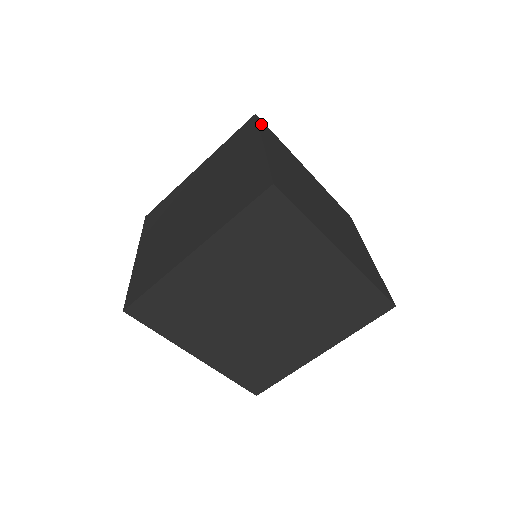
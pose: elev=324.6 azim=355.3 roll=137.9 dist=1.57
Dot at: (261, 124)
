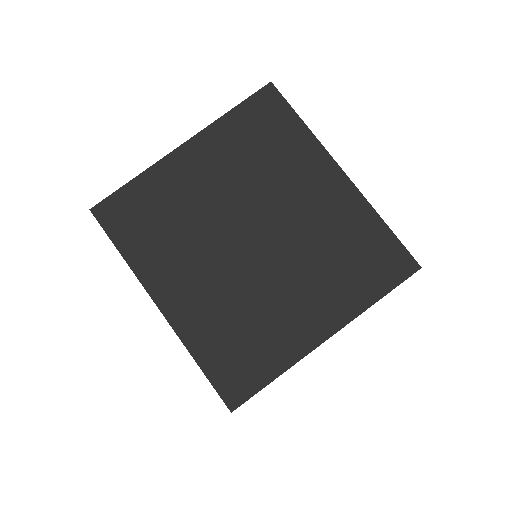
Dot at: (255, 102)
